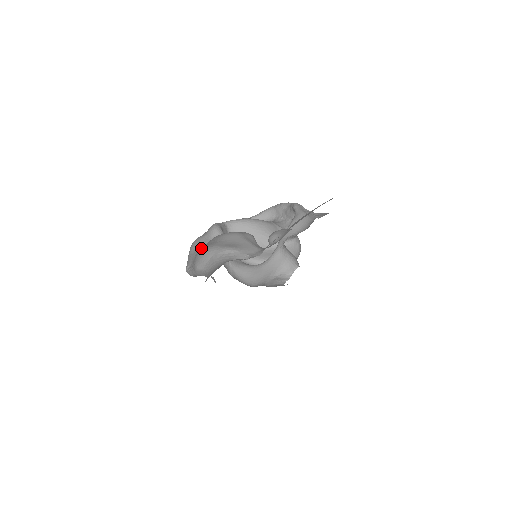
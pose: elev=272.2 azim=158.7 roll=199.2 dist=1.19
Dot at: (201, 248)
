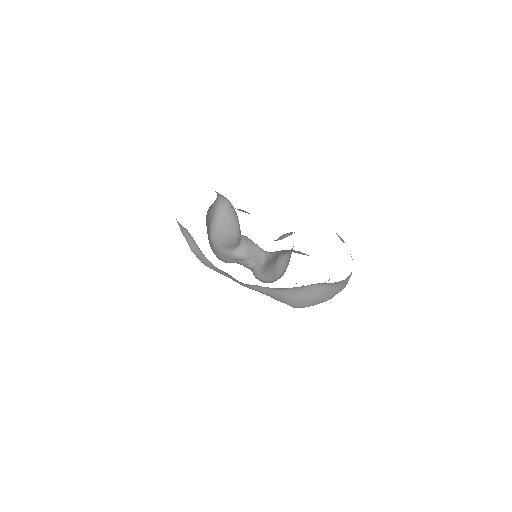
Dot at: occluded
